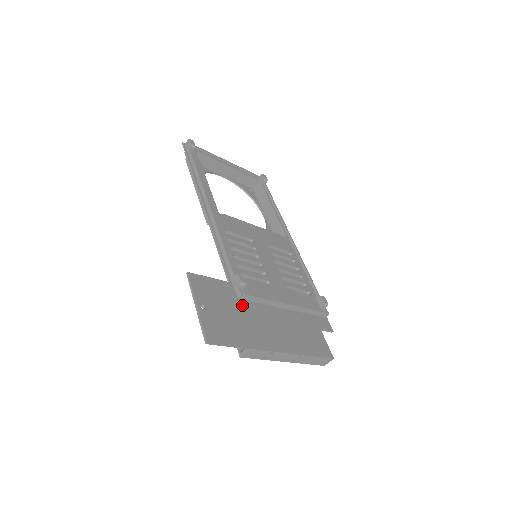
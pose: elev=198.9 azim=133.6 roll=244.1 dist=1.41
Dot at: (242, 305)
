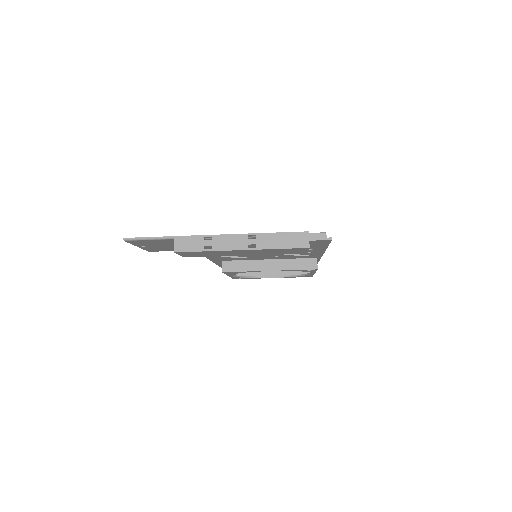
Dot at: occluded
